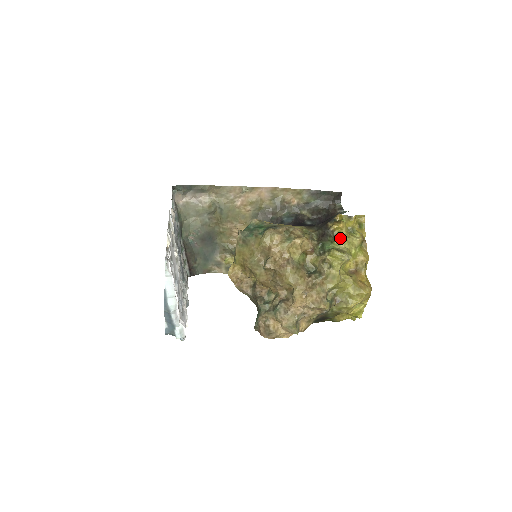
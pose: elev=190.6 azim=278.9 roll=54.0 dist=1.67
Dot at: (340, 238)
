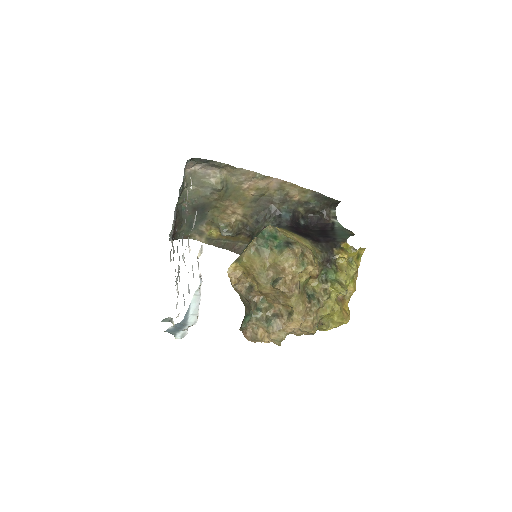
Dot at: (342, 269)
